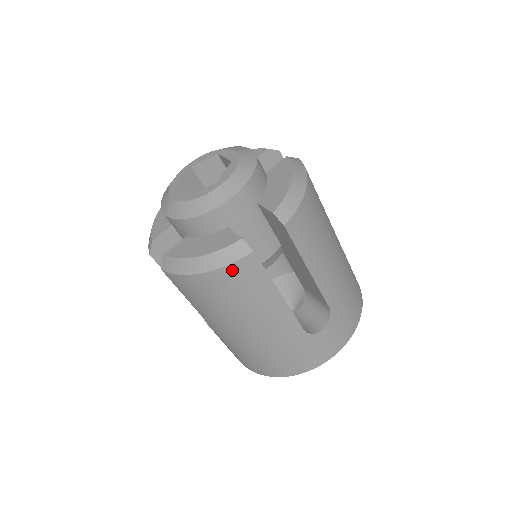
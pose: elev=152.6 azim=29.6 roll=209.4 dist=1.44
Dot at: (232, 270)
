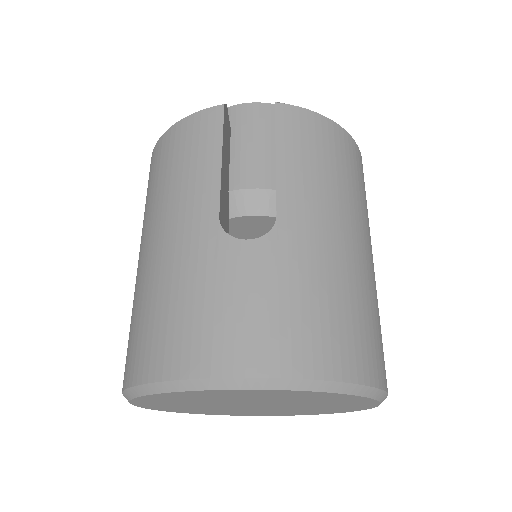
Dot at: (357, 151)
